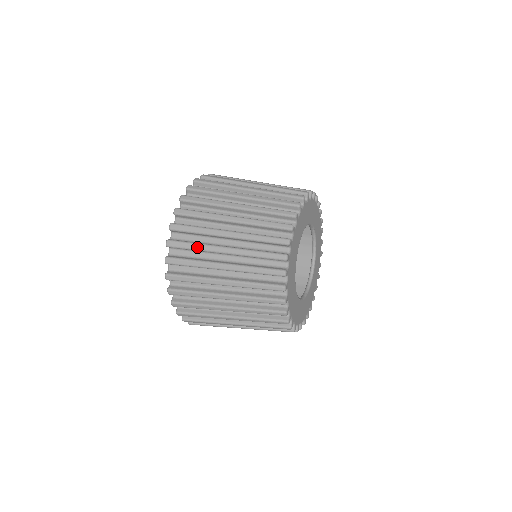
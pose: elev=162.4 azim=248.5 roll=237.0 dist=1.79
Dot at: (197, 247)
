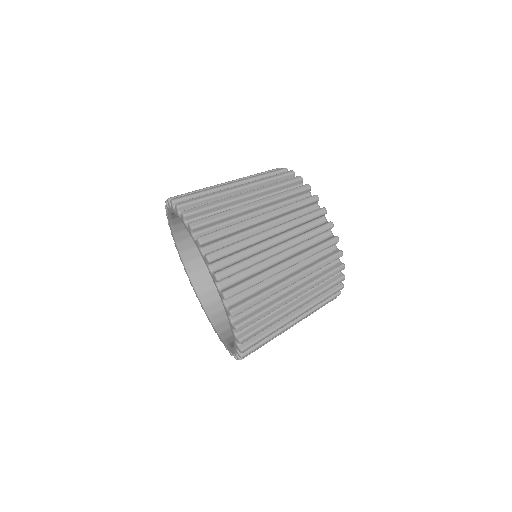
Dot at: (251, 262)
